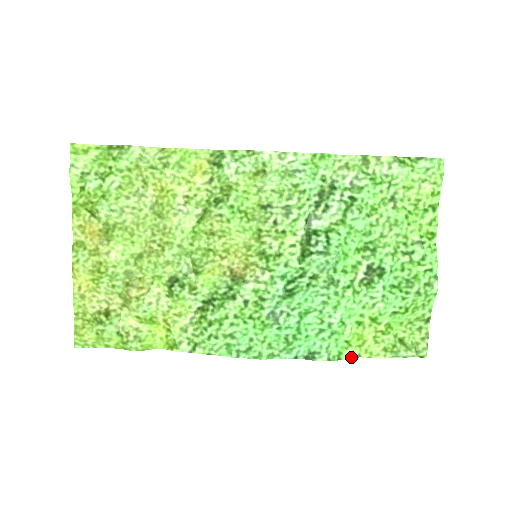
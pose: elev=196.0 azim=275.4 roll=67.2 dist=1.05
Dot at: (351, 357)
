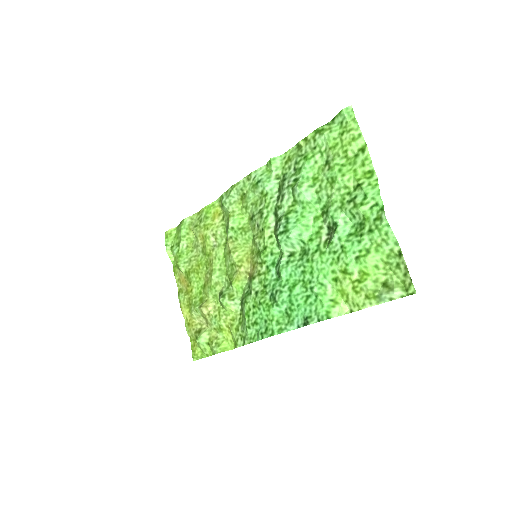
Dot at: (342, 314)
